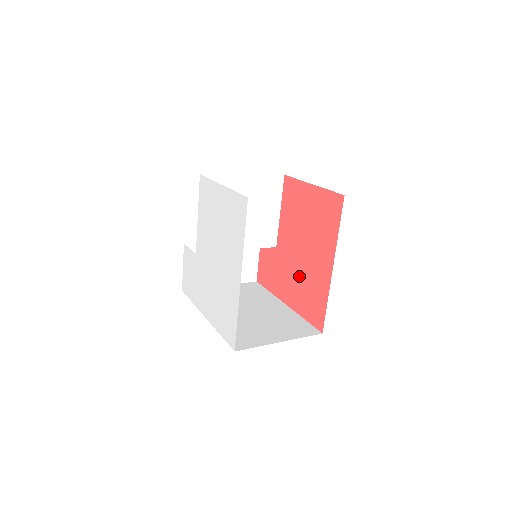
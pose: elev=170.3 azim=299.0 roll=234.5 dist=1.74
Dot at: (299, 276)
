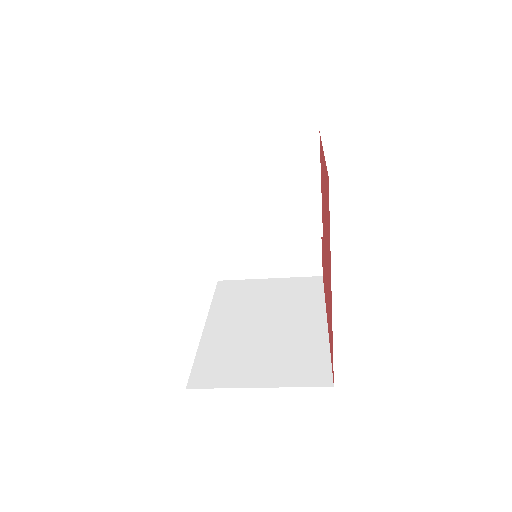
Dot at: (327, 289)
